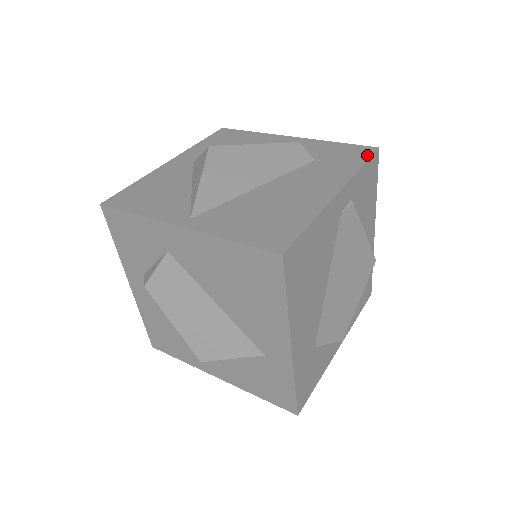
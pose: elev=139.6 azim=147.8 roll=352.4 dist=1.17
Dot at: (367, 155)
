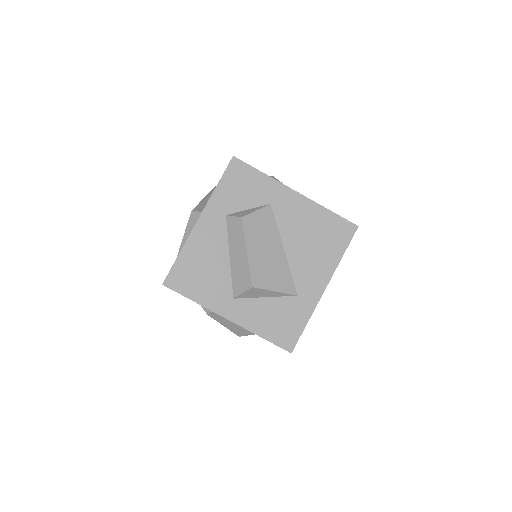
Dot at: occluded
